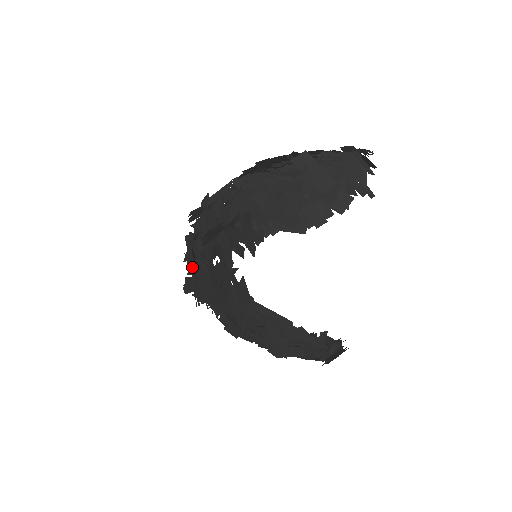
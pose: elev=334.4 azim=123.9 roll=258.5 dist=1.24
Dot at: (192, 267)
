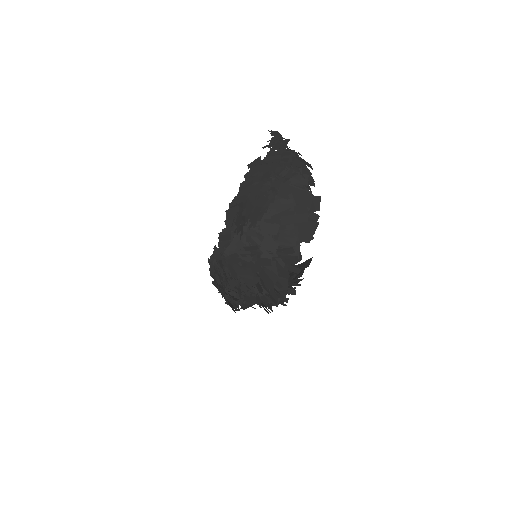
Dot at: (237, 298)
